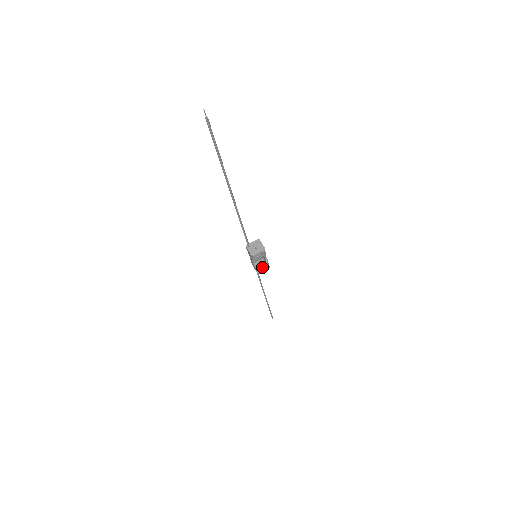
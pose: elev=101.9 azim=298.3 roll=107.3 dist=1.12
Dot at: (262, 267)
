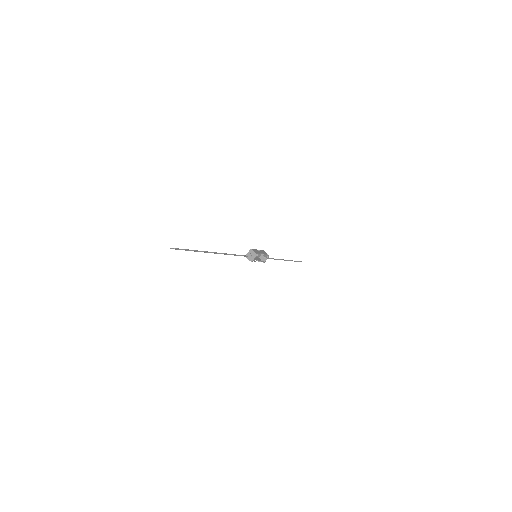
Dot at: (264, 258)
